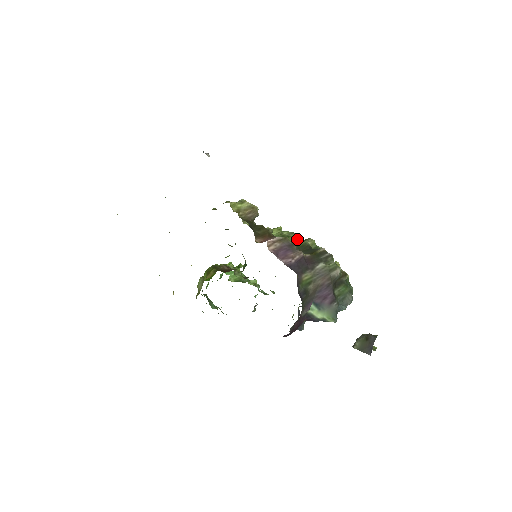
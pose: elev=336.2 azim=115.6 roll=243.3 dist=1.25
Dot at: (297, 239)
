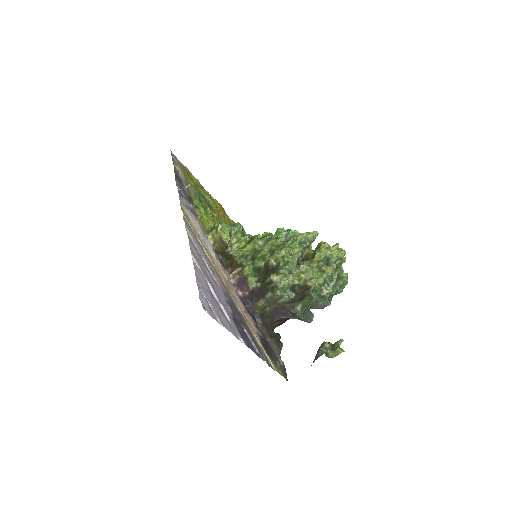
Dot at: (270, 249)
